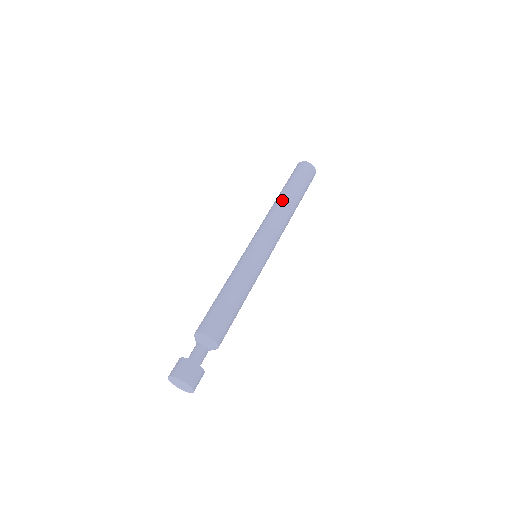
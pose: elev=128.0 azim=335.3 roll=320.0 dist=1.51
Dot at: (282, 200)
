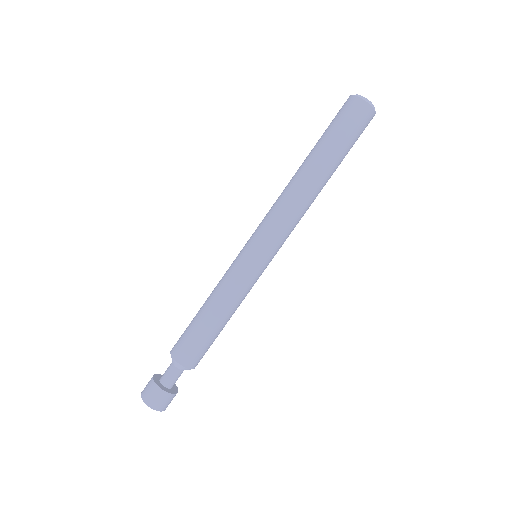
Dot at: (298, 172)
